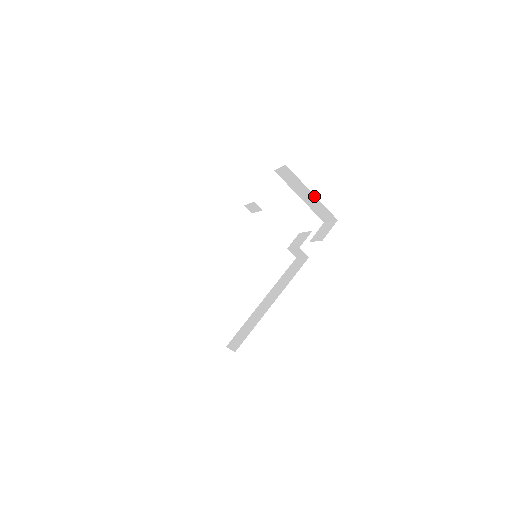
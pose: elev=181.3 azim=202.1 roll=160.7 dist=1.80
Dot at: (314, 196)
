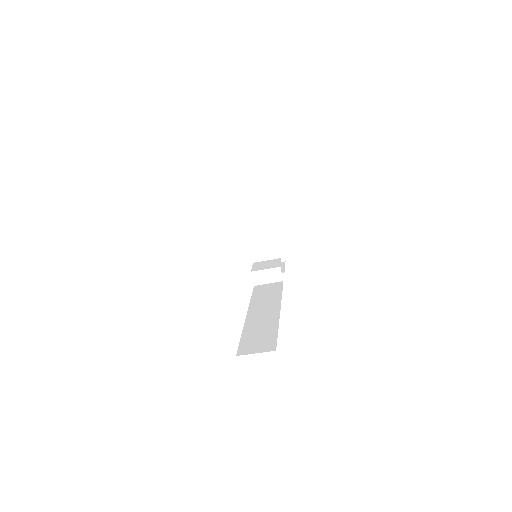
Dot at: (277, 229)
